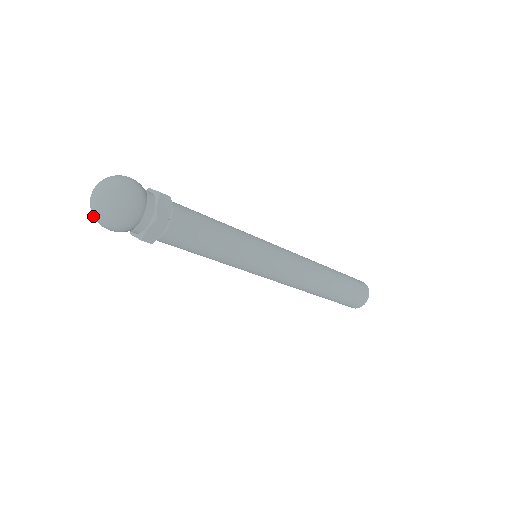
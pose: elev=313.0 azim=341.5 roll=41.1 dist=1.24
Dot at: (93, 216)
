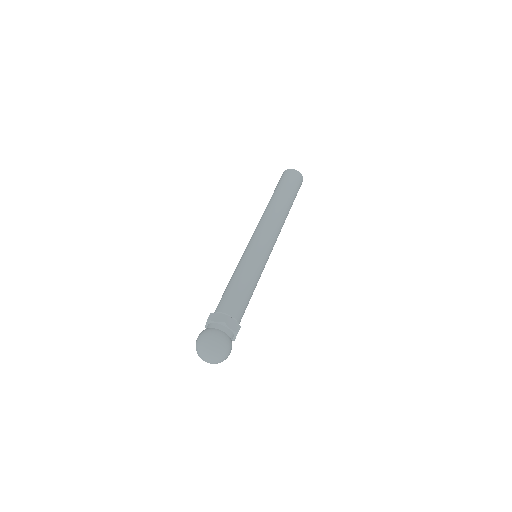
Dot at: occluded
